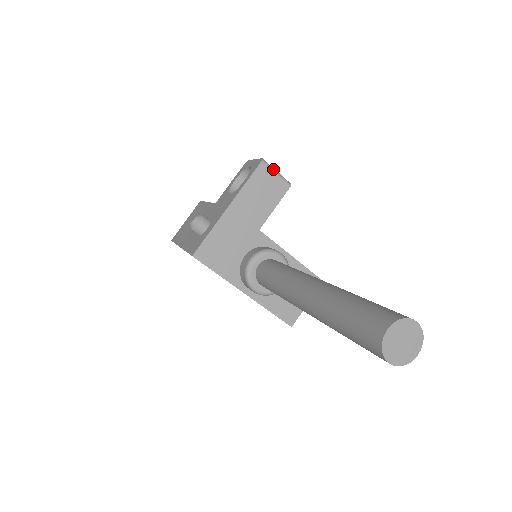
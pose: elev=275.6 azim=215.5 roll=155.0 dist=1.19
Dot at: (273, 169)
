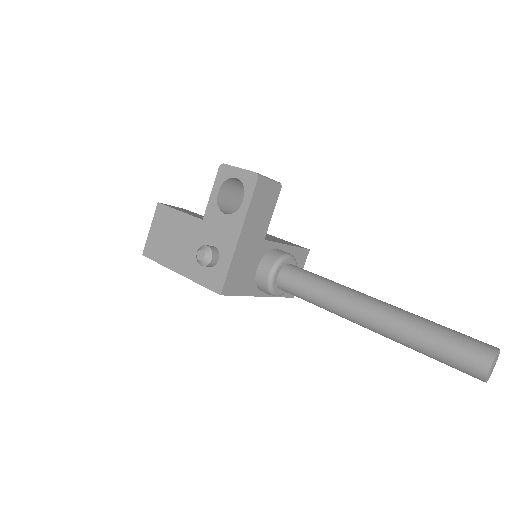
Dot at: (267, 179)
